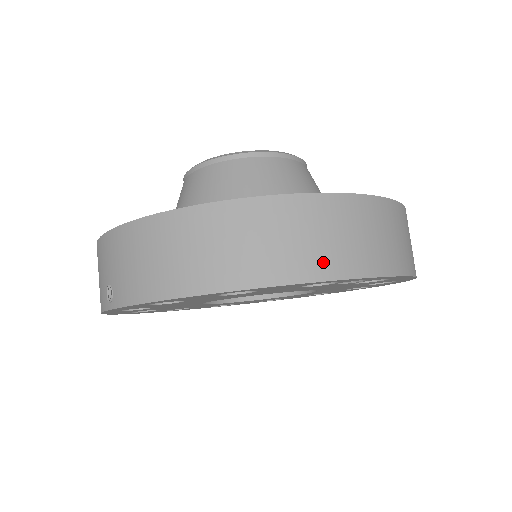
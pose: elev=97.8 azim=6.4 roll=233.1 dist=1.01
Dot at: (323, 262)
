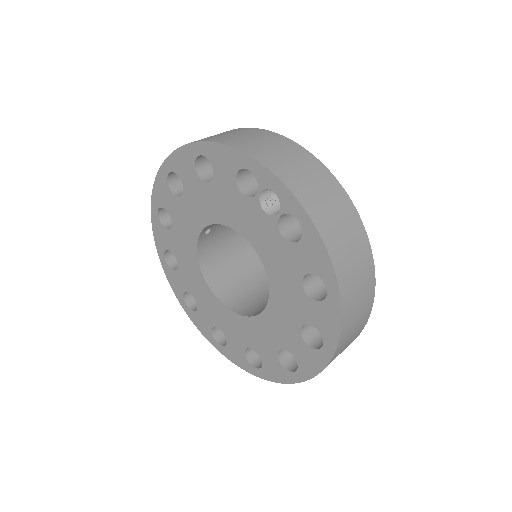
Dot at: (252, 148)
